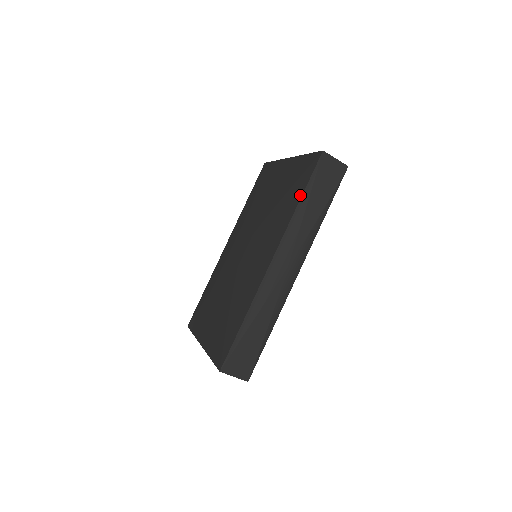
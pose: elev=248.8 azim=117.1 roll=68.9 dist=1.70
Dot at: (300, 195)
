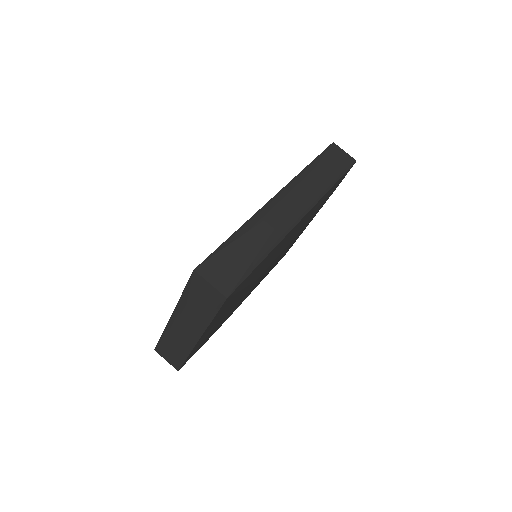
Dot at: (310, 163)
